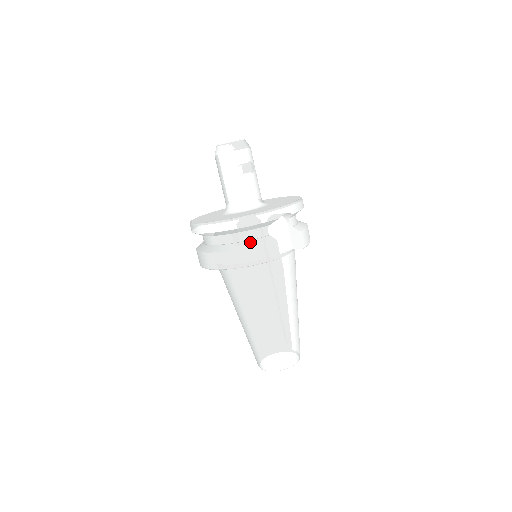
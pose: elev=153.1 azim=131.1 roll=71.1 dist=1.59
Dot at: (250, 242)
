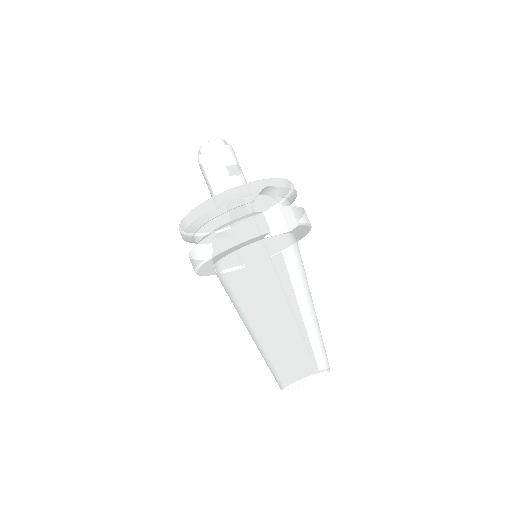
Dot at: (234, 220)
